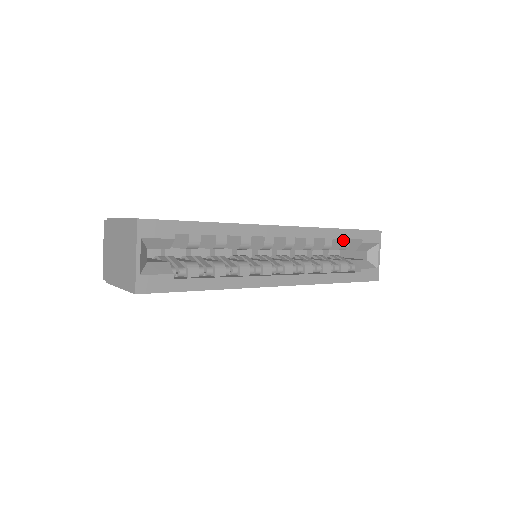
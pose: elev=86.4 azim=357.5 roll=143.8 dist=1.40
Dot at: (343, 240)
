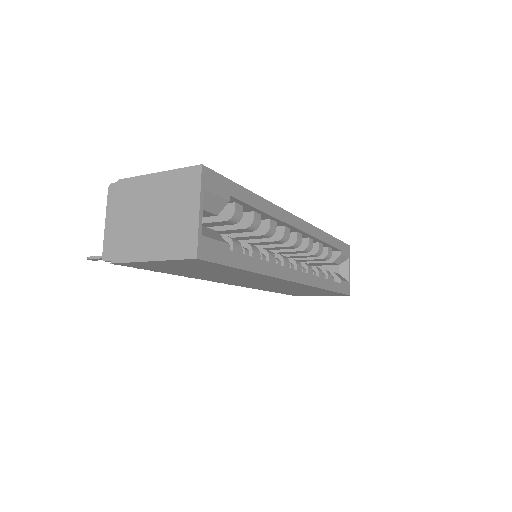
Dot at: (328, 248)
